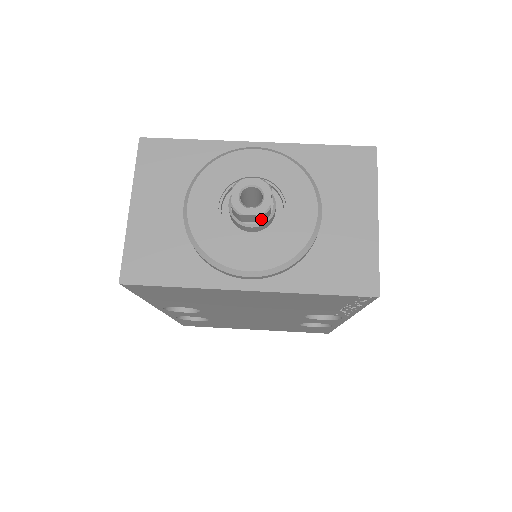
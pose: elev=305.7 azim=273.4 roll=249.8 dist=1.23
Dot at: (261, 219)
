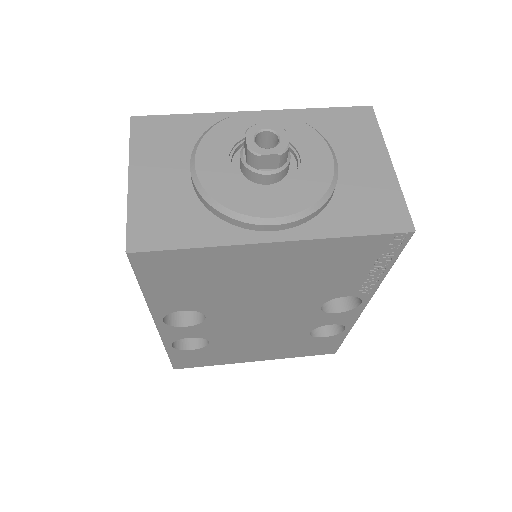
Dot at: (280, 162)
